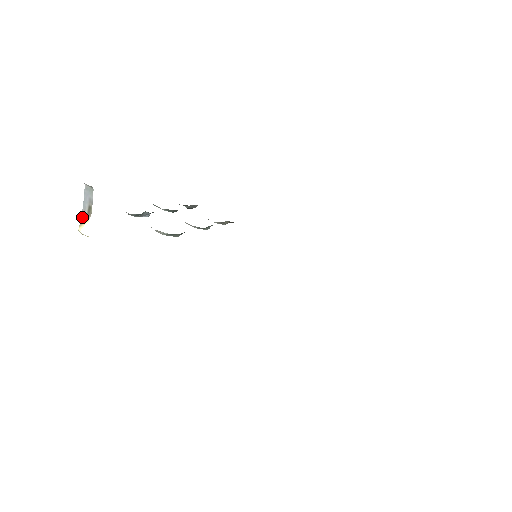
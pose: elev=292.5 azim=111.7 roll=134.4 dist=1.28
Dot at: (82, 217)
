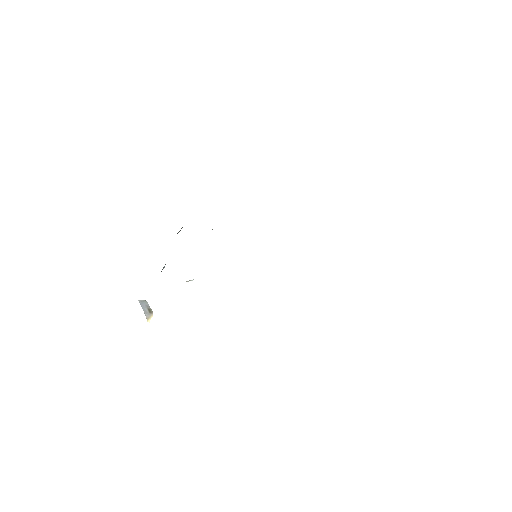
Dot at: (146, 315)
